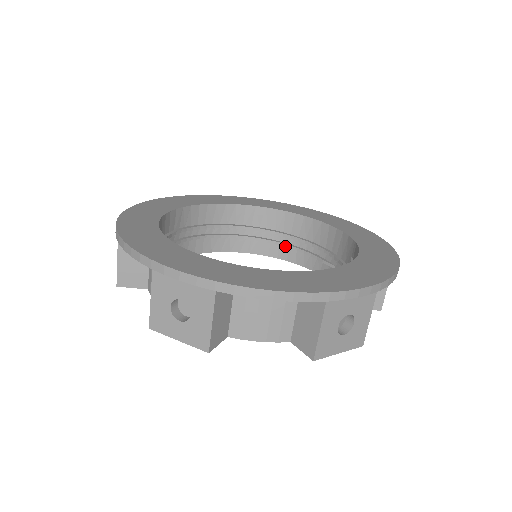
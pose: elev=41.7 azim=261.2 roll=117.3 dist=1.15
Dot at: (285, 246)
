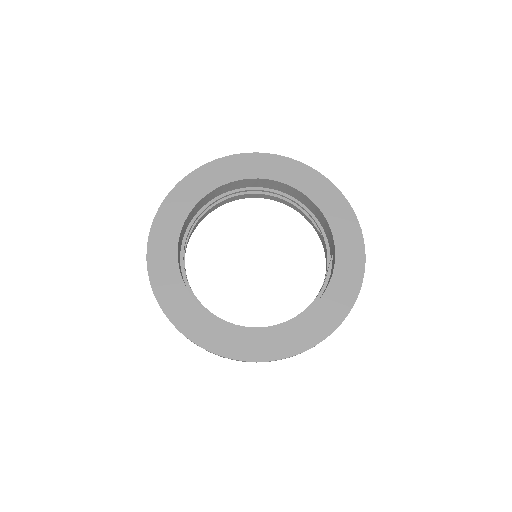
Dot at: (287, 202)
